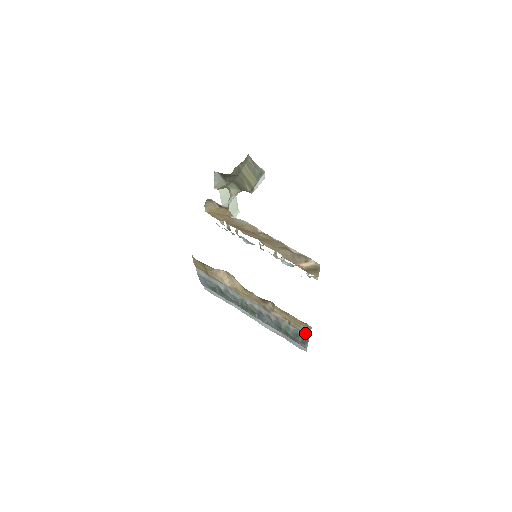
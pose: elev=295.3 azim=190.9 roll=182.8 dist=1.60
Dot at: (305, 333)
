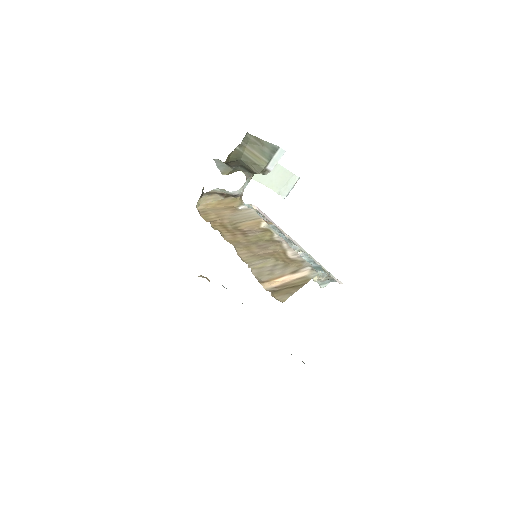
Dot at: occluded
